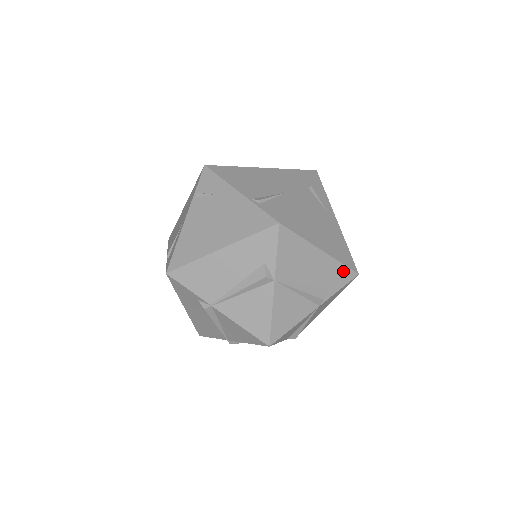
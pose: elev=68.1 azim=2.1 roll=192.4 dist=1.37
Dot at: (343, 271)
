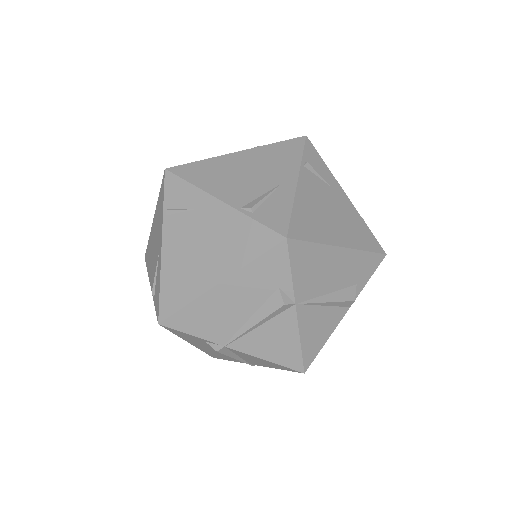
Dot at: (369, 259)
